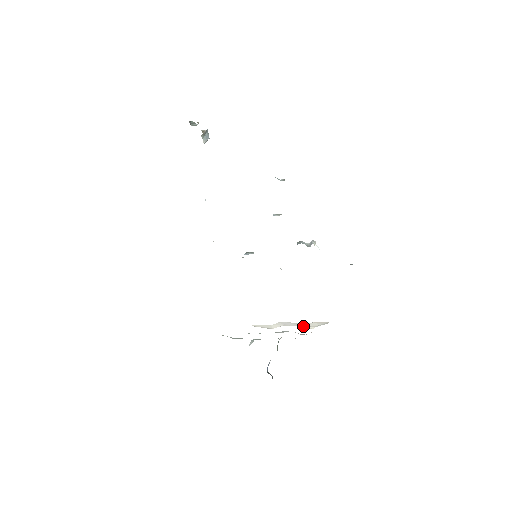
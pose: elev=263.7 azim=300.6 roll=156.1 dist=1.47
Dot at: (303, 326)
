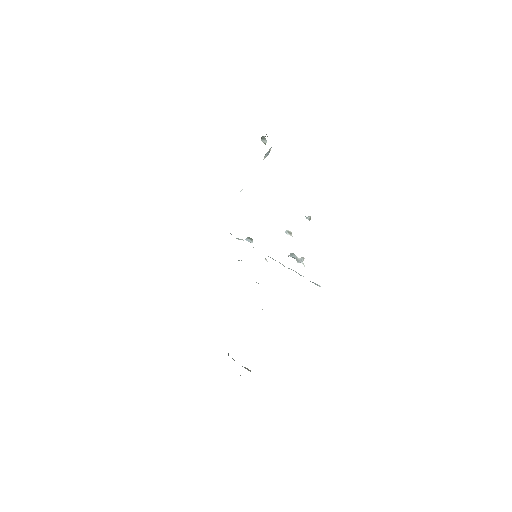
Dot at: occluded
